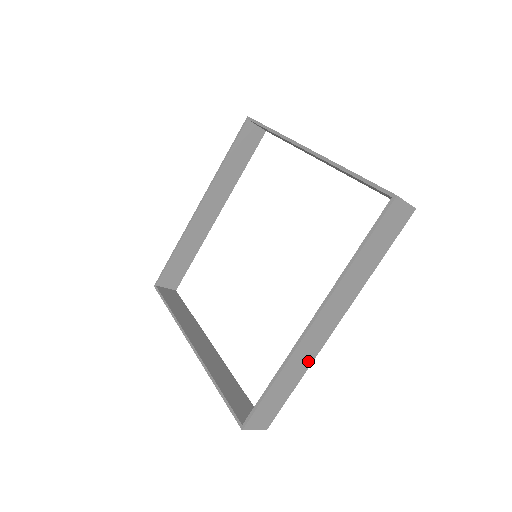
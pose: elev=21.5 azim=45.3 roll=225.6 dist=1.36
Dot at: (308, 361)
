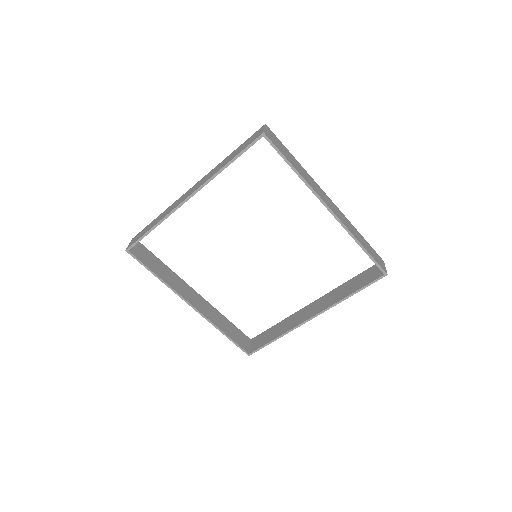
Dot at: occluded
